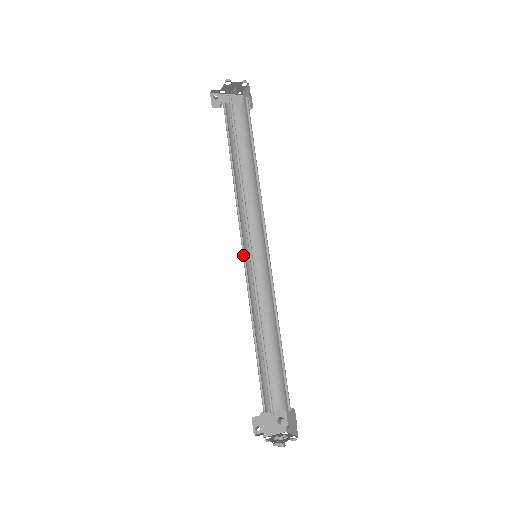
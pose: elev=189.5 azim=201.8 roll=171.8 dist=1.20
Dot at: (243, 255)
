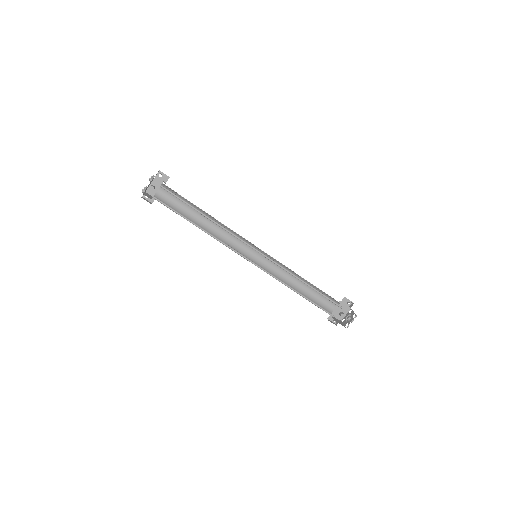
Dot at: (250, 258)
